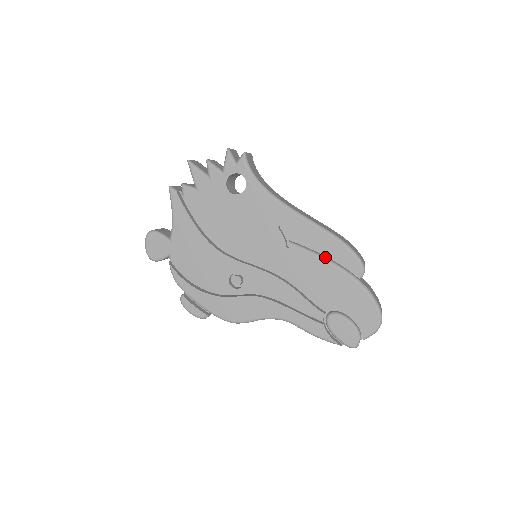
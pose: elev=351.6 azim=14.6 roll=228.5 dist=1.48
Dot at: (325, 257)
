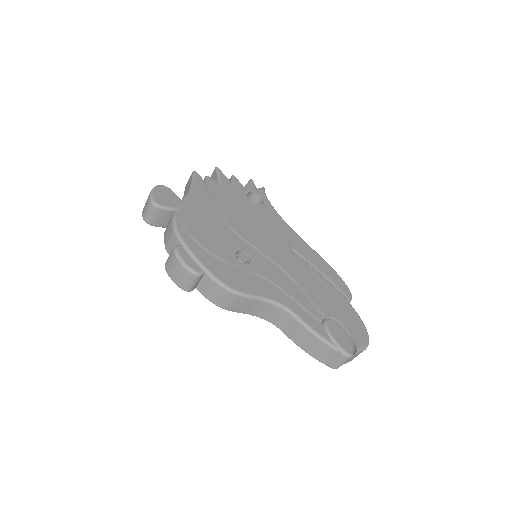
Dot at: (321, 276)
